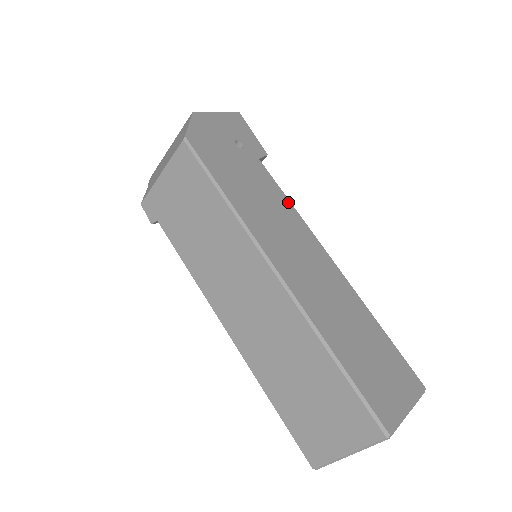
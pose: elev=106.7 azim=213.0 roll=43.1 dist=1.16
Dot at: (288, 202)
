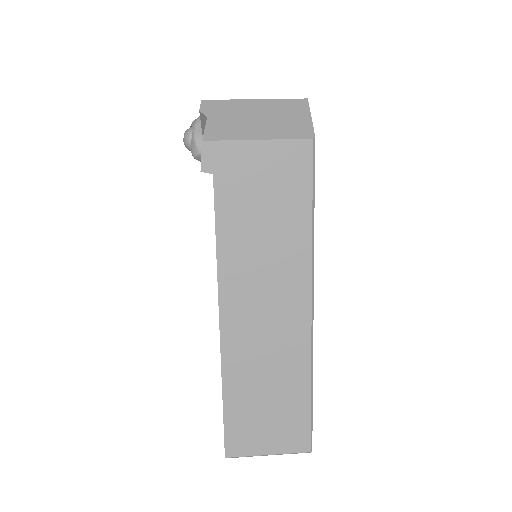
Dot at: occluded
